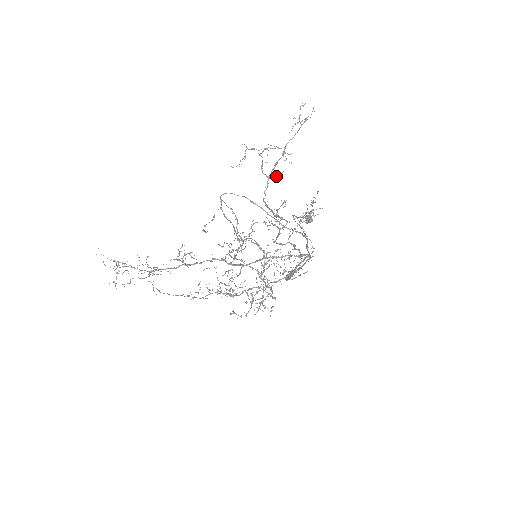
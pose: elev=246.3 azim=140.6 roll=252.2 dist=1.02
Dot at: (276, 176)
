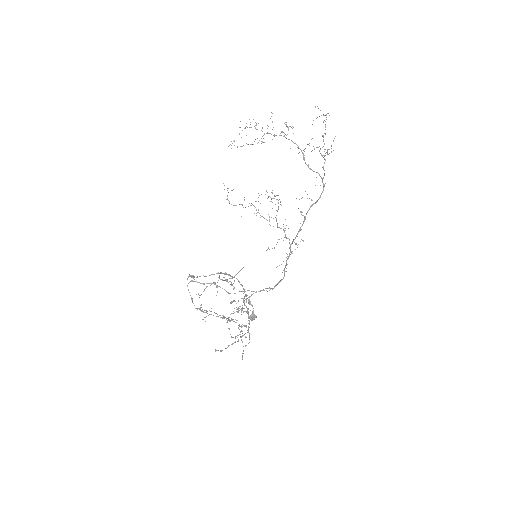
Dot at: occluded
